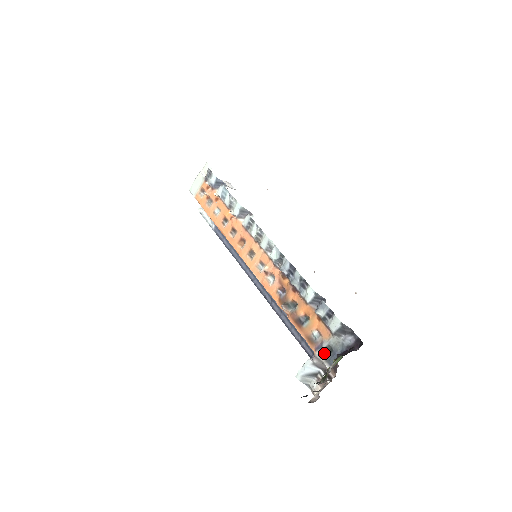
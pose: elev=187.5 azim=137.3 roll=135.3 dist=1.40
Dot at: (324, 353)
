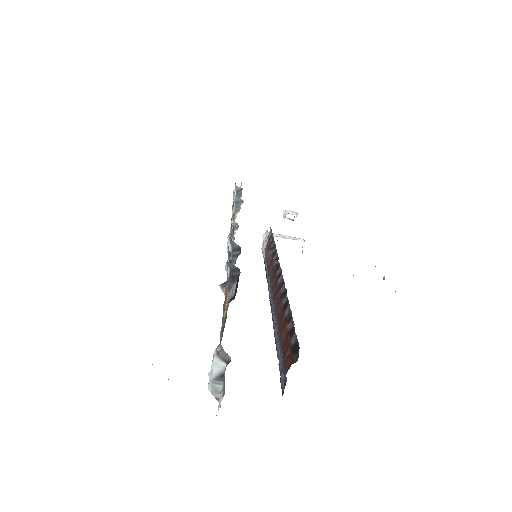
Dot at: (222, 329)
